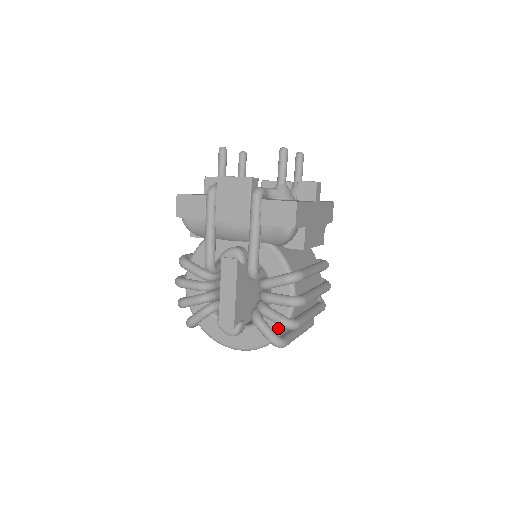
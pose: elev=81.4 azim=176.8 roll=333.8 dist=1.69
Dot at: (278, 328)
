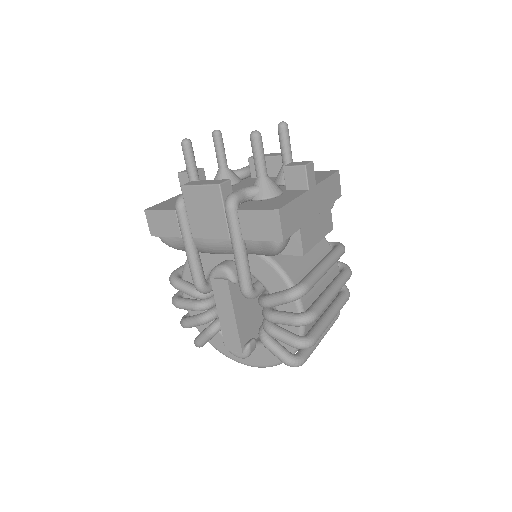
Dot at: occluded
